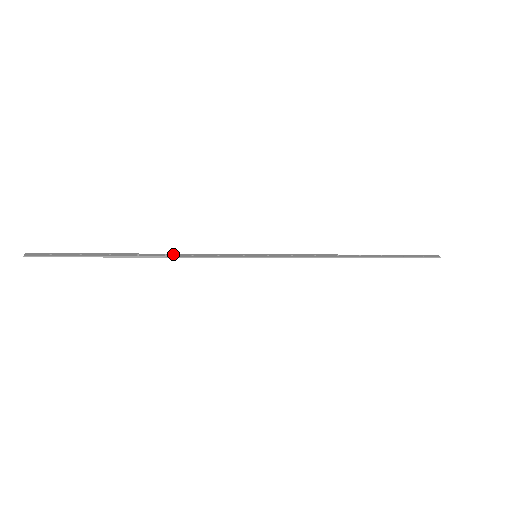
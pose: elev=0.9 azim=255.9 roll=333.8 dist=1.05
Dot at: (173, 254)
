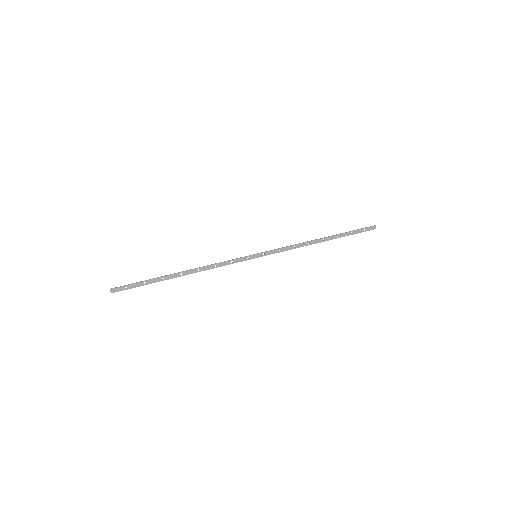
Dot at: (203, 268)
